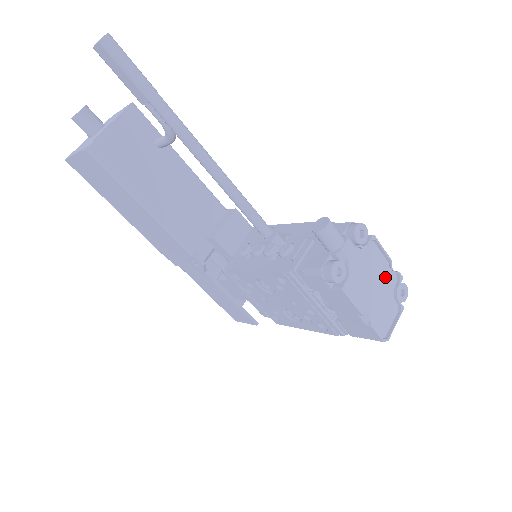
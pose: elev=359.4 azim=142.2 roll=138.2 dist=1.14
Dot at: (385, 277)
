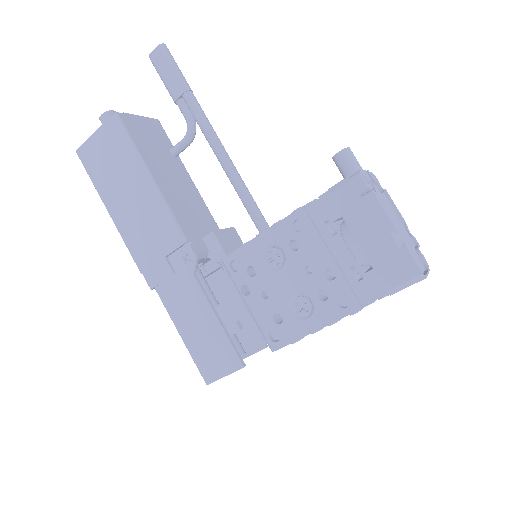
Dot at: (404, 231)
